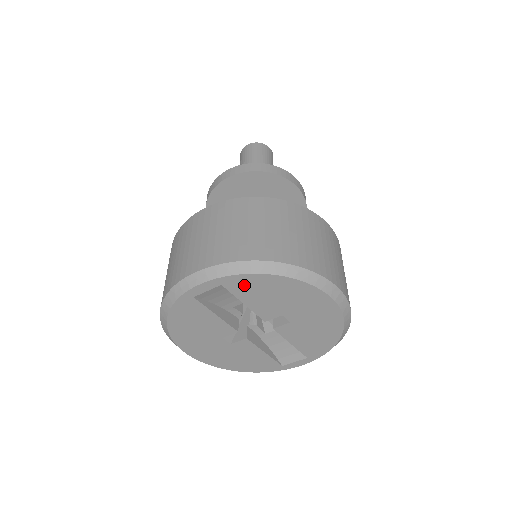
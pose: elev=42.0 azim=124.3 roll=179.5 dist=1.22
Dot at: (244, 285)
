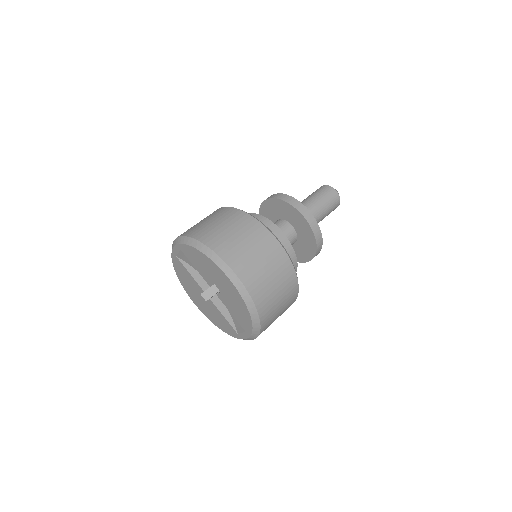
Dot at: (189, 253)
